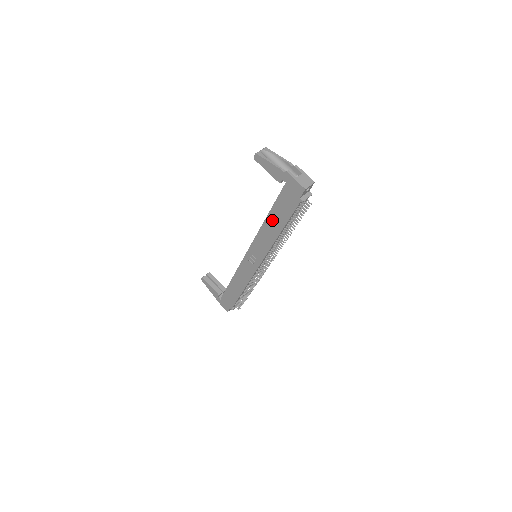
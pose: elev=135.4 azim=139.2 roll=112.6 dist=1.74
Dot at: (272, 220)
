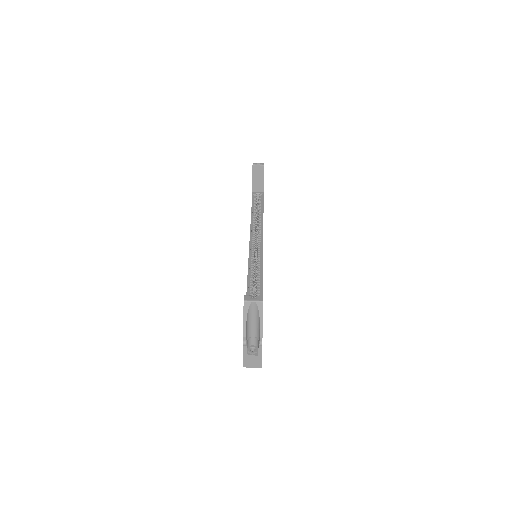
Dot at: occluded
